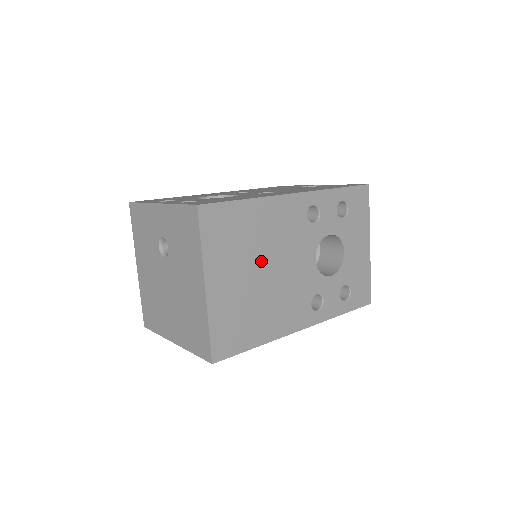
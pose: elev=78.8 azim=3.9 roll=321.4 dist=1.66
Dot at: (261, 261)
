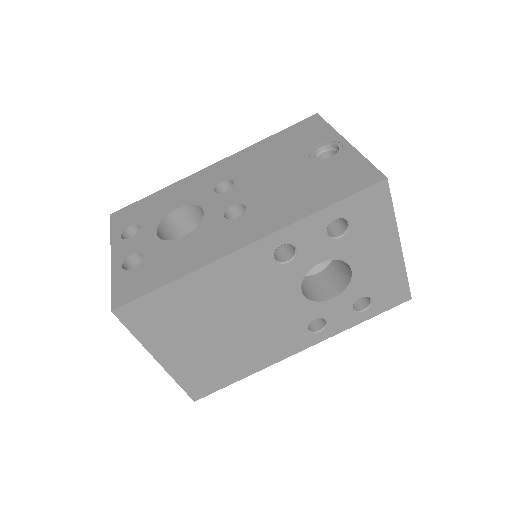
Dot at: (219, 322)
